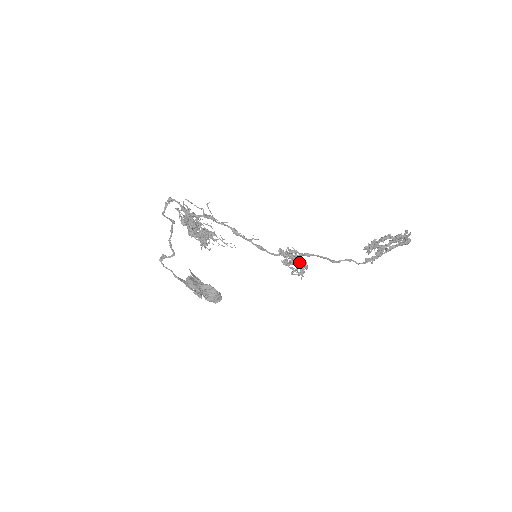
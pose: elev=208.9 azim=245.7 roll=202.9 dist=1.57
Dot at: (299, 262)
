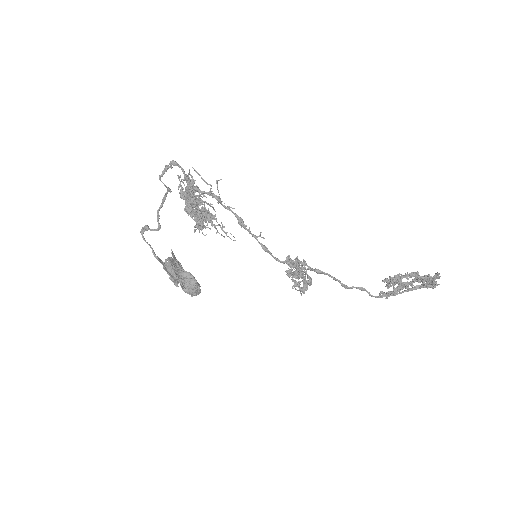
Dot at: (305, 276)
